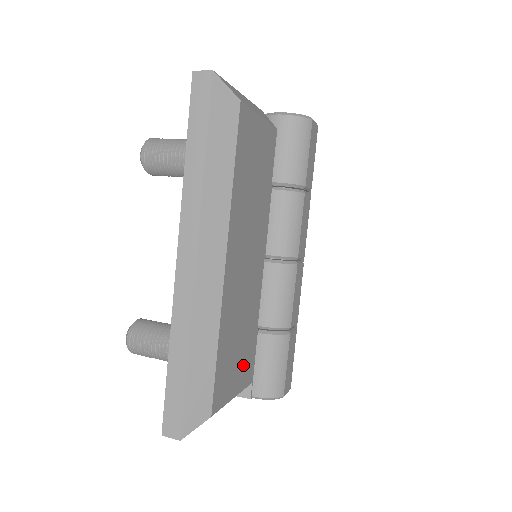
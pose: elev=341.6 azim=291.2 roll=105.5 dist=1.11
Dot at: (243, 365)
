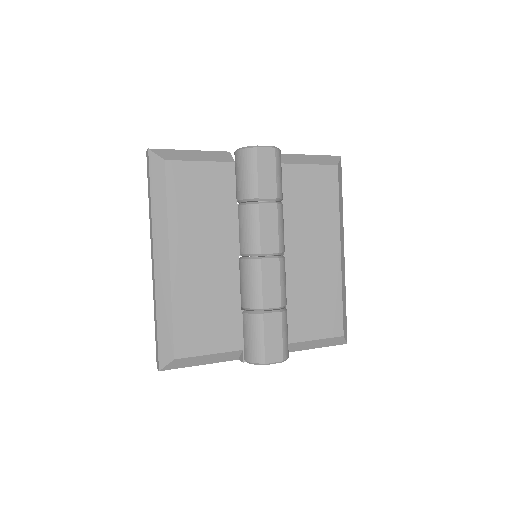
Dot at: (221, 333)
